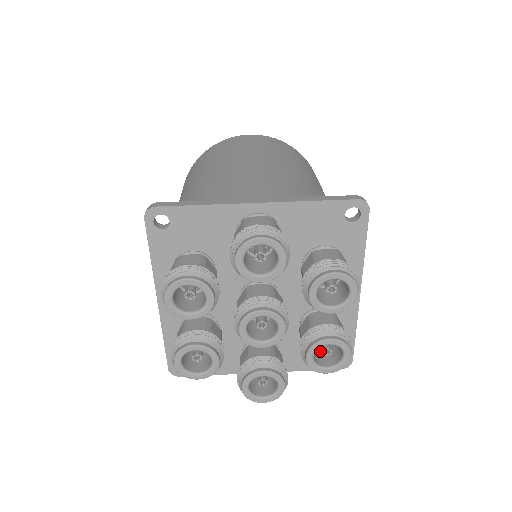
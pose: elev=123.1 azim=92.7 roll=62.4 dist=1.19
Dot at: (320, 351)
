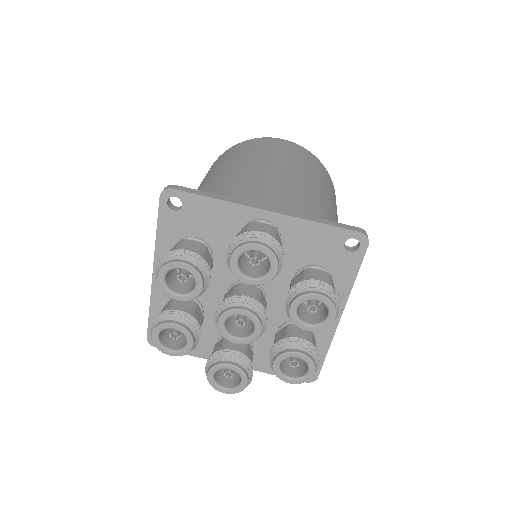
Dot at: occluded
